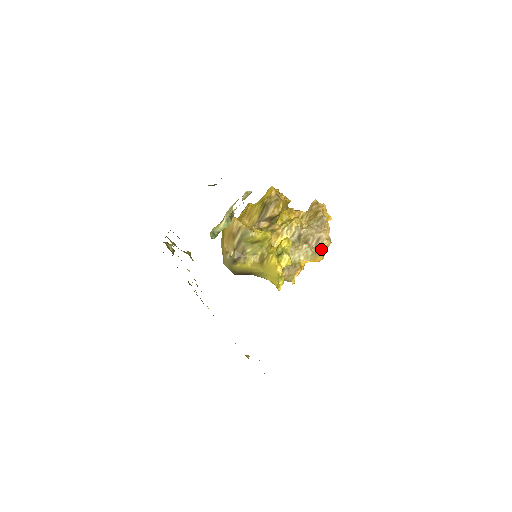
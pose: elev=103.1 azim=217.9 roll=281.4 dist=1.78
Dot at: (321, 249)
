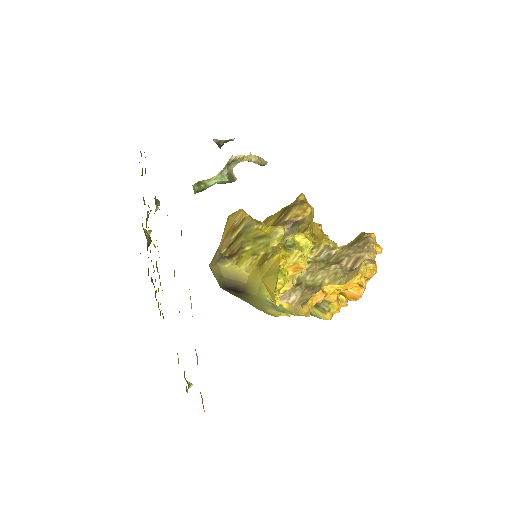
Dot at: (358, 267)
